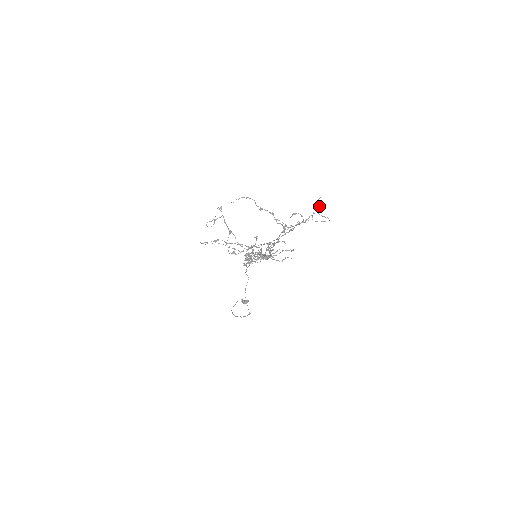
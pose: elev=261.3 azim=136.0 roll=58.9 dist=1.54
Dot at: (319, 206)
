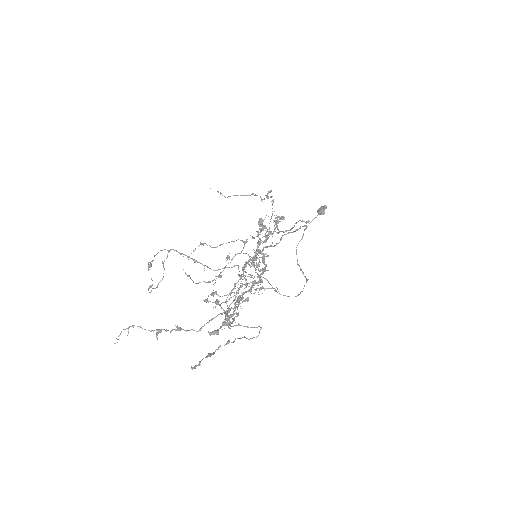
Dot at: (225, 325)
